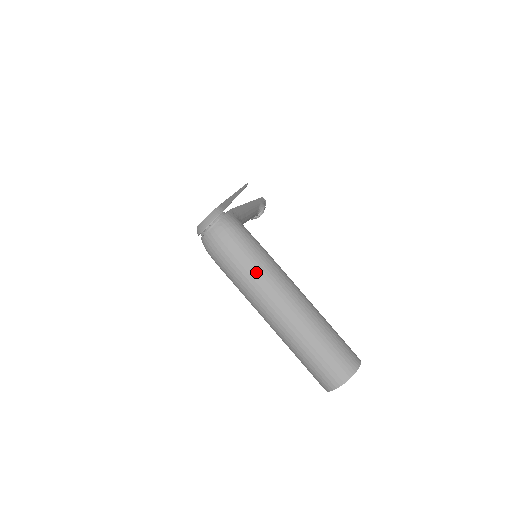
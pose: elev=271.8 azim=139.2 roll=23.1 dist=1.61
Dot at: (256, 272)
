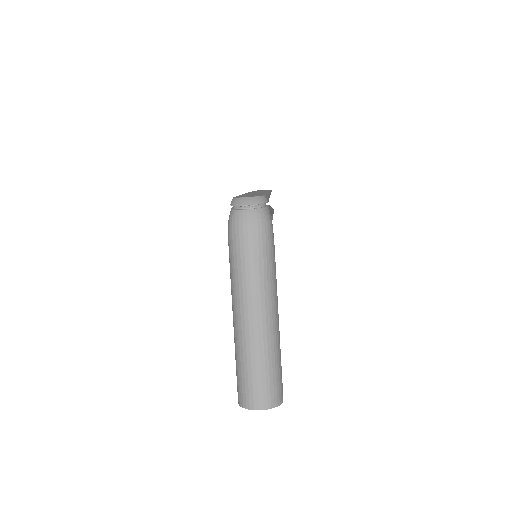
Dot at: (261, 271)
